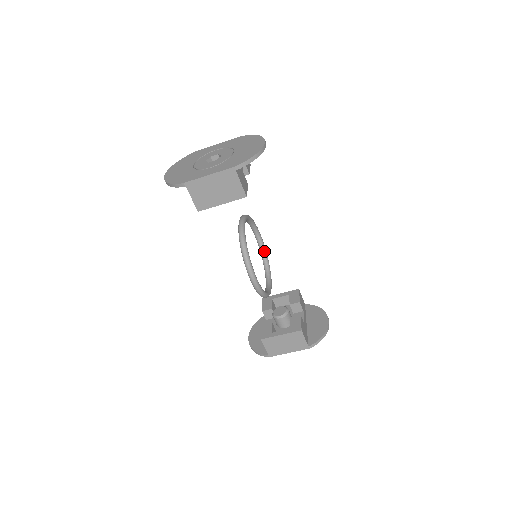
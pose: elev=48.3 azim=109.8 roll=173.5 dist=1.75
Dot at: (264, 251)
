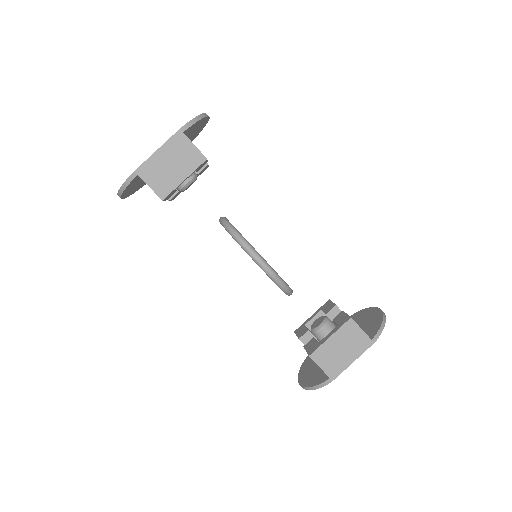
Dot at: occluded
